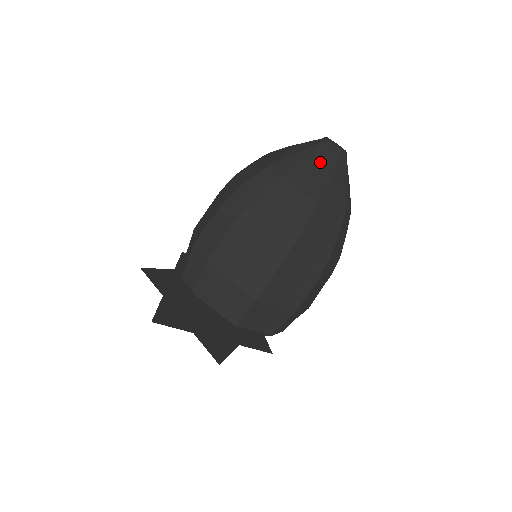
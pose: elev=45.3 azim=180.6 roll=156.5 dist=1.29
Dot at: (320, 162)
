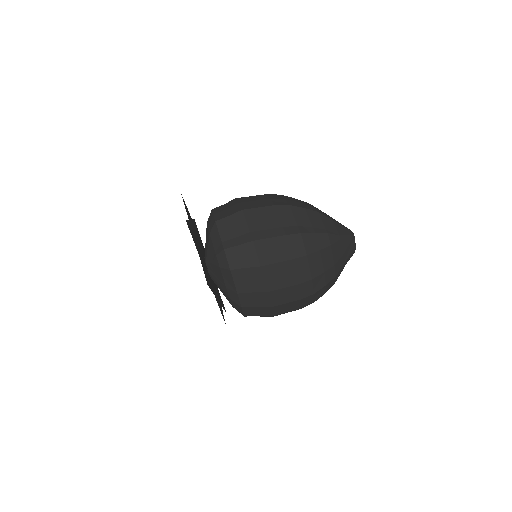
Dot at: (335, 220)
